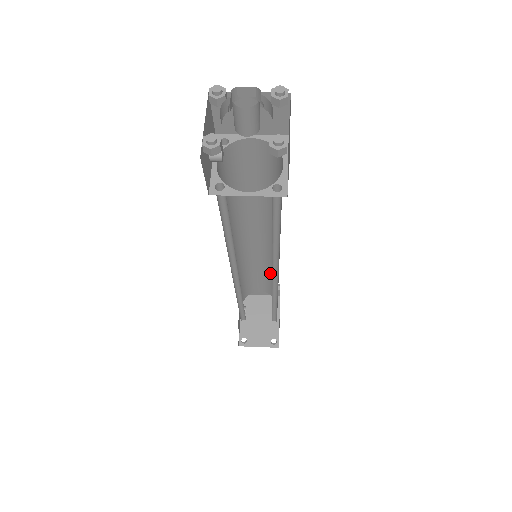
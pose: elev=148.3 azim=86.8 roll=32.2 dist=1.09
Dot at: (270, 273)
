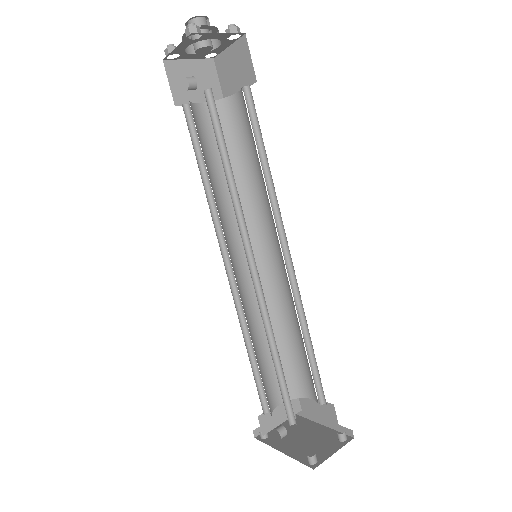
Dot at: (276, 334)
